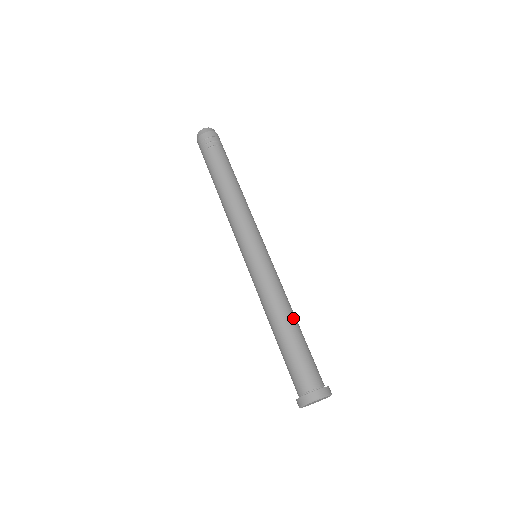
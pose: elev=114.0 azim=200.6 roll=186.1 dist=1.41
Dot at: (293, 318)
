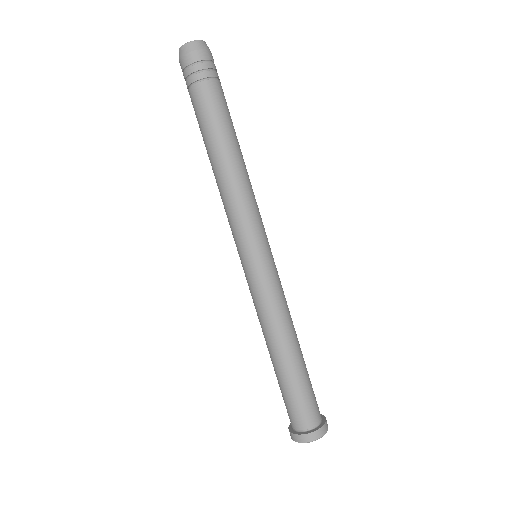
Dot at: (296, 345)
